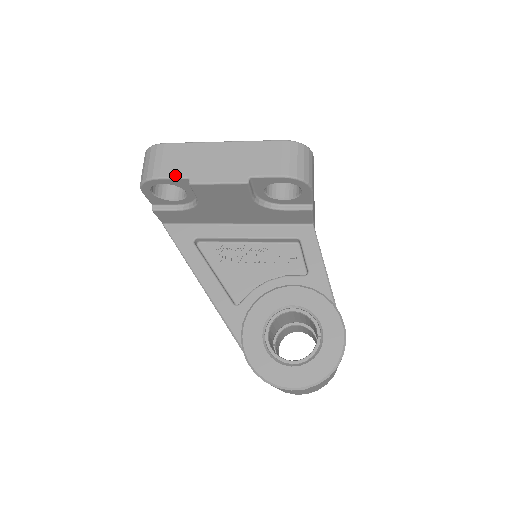
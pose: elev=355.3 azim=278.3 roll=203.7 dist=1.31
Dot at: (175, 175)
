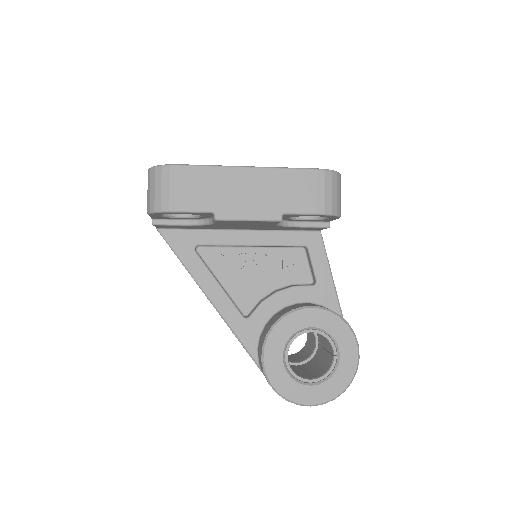
Dot at: (197, 208)
